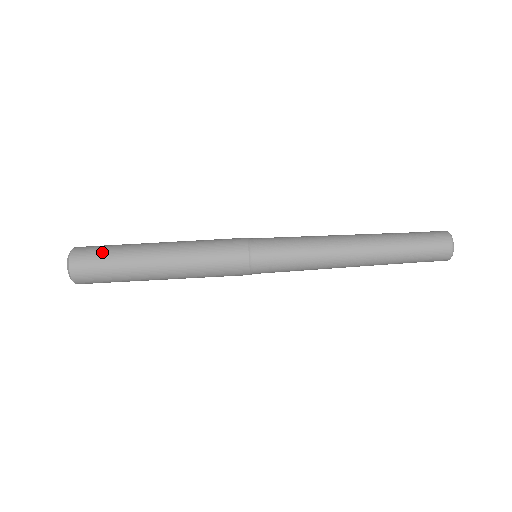
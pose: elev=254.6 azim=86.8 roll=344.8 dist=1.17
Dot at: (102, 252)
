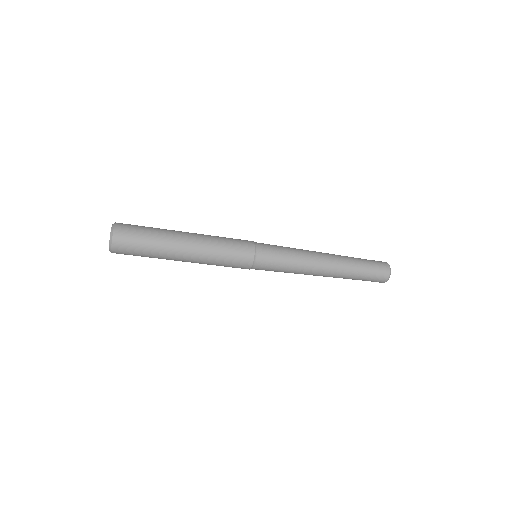
Dot at: (141, 232)
